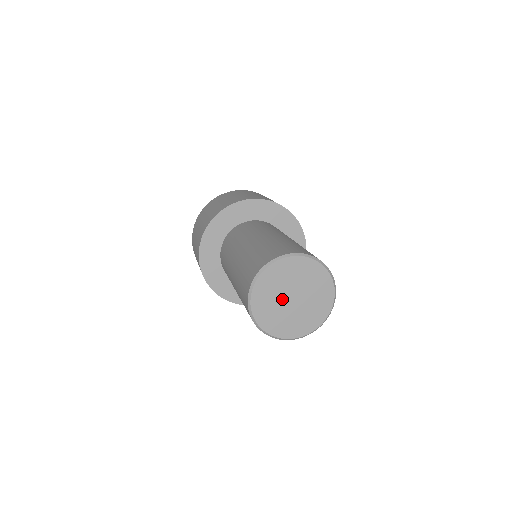
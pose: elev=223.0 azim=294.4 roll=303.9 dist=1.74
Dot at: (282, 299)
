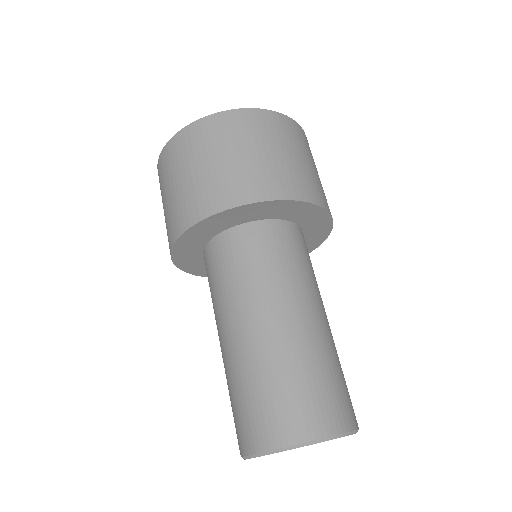
Dot at: occluded
